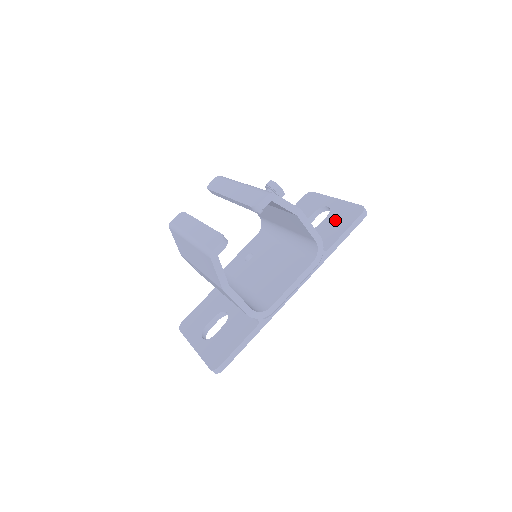
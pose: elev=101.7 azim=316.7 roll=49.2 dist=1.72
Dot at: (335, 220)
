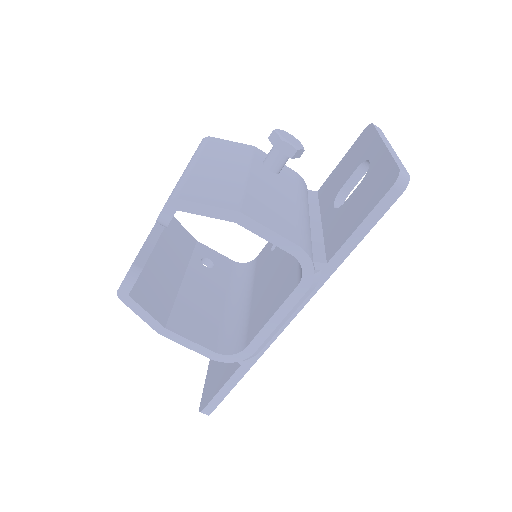
Dot at: (361, 196)
